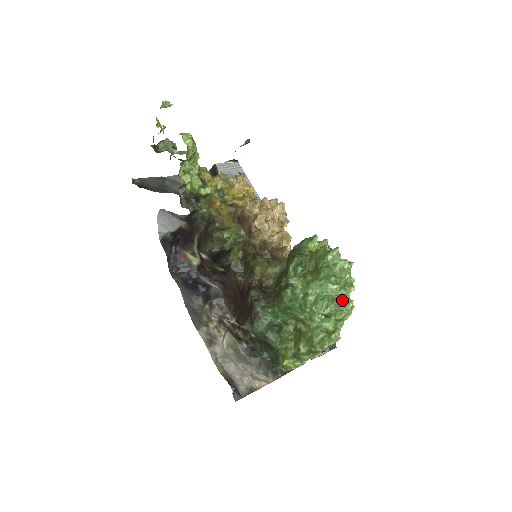
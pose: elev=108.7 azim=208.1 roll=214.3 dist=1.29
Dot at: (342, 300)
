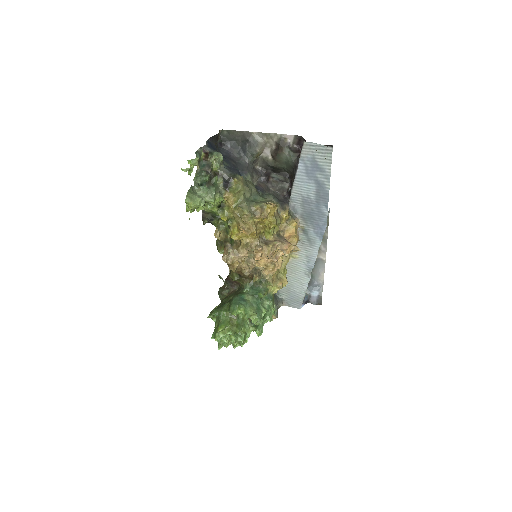
Dot at: (234, 342)
